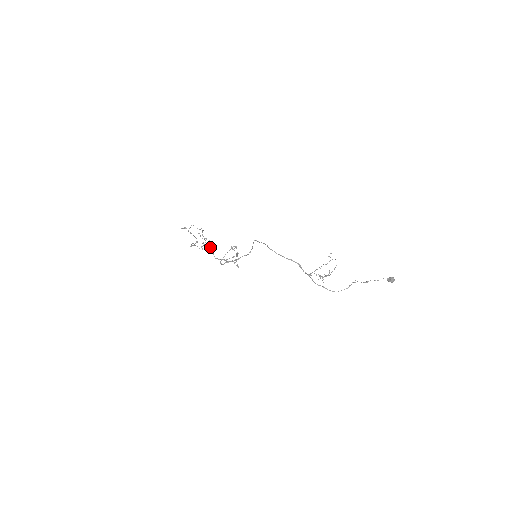
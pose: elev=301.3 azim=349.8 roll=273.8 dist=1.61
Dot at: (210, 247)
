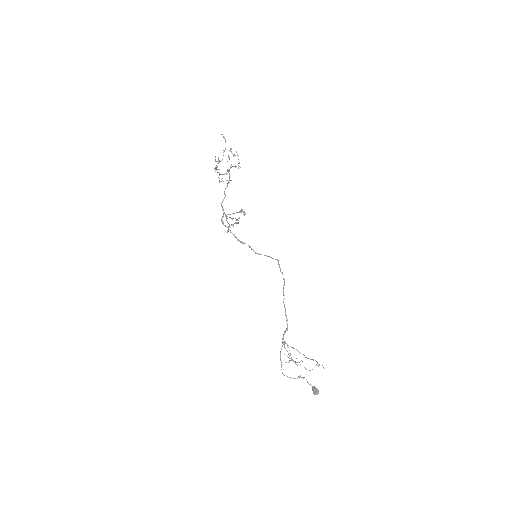
Dot at: occluded
